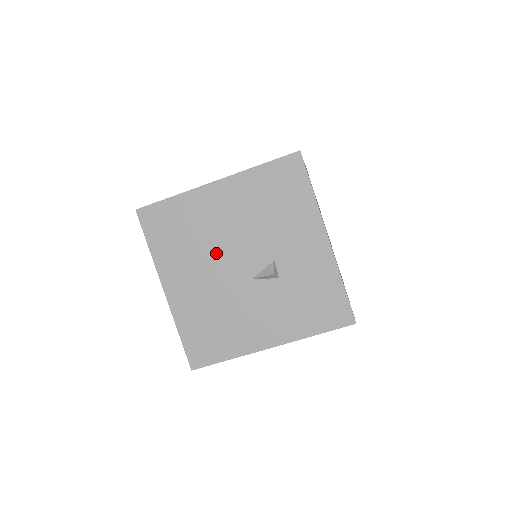
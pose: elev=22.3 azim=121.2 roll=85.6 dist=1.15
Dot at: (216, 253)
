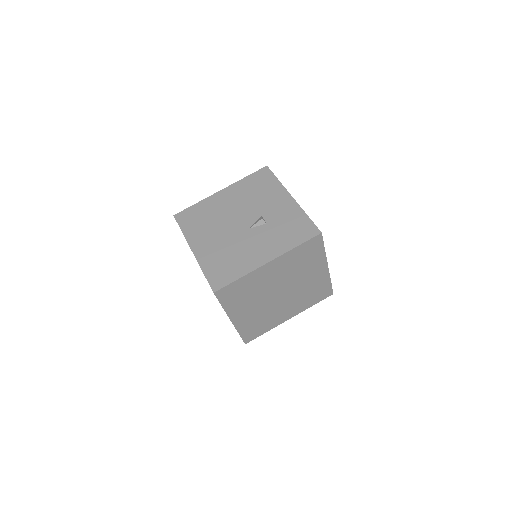
Dot at: (225, 222)
